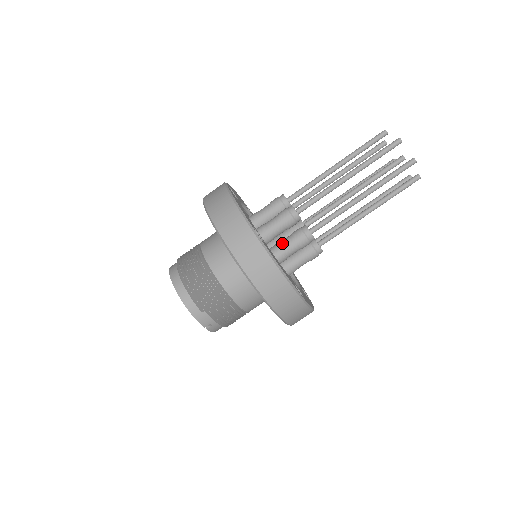
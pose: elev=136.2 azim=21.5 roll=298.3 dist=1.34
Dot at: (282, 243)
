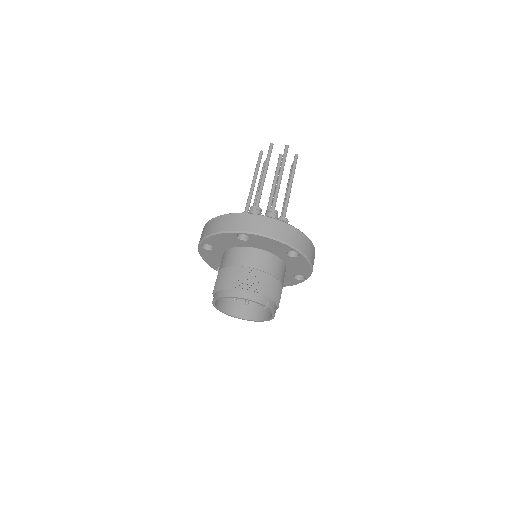
Dot at: occluded
